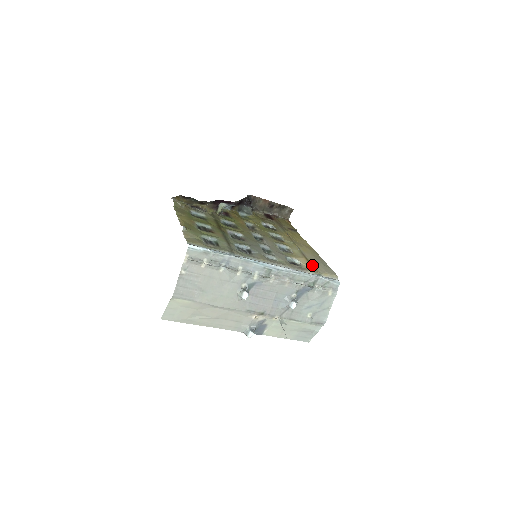
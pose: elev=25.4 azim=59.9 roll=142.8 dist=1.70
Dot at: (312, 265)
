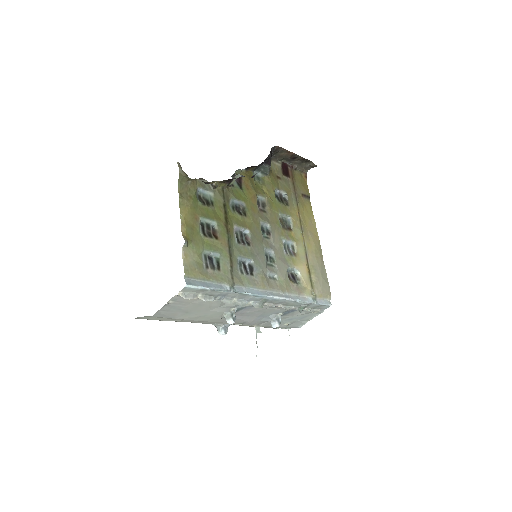
Dot at: (311, 279)
